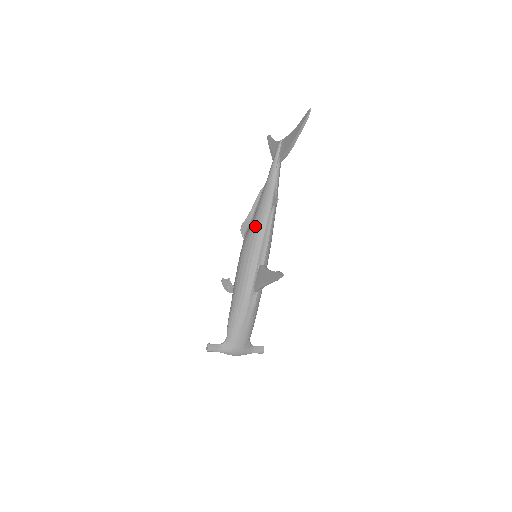
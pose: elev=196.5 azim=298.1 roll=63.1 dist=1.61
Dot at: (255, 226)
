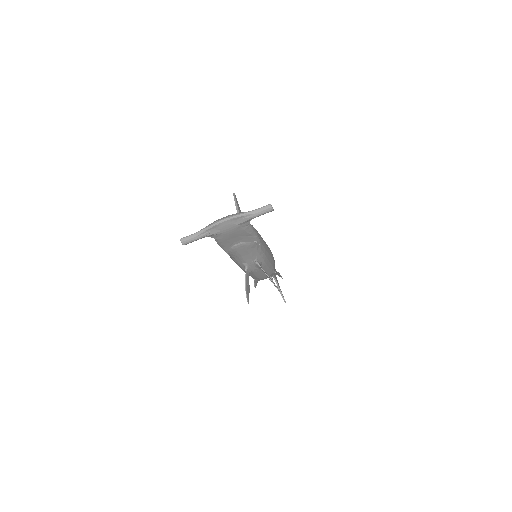
Dot at: occluded
